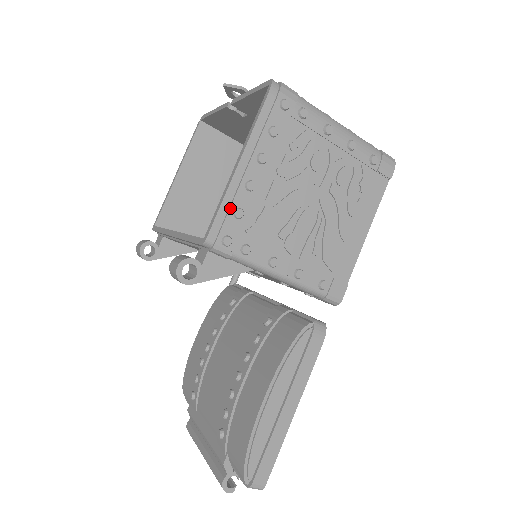
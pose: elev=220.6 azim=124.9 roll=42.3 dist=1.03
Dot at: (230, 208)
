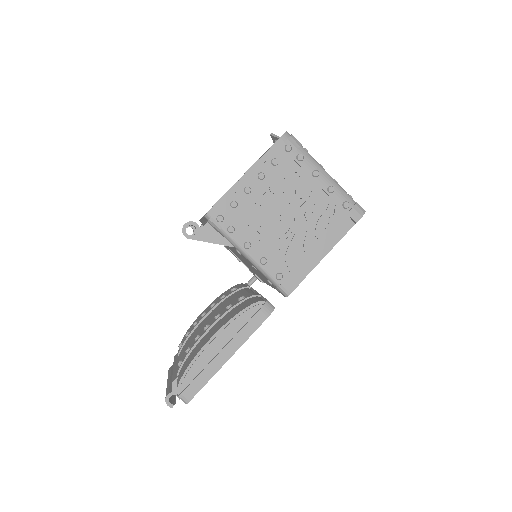
Dot at: (229, 199)
